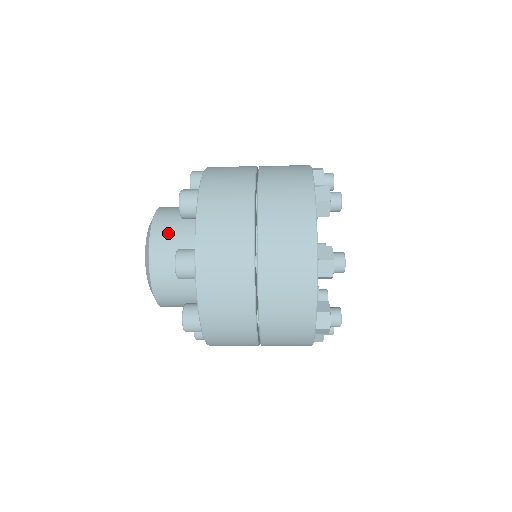
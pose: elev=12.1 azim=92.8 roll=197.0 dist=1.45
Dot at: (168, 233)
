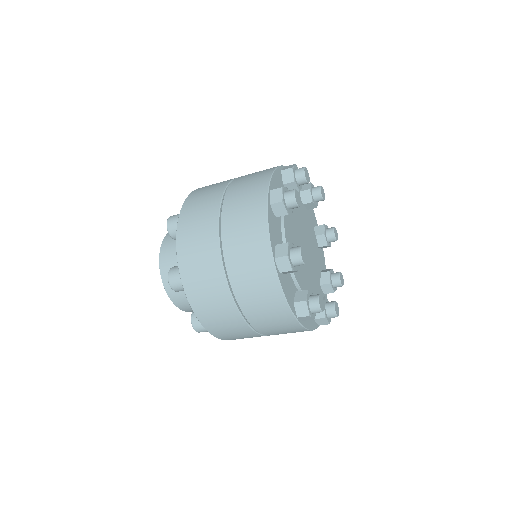
Dot at: occluded
